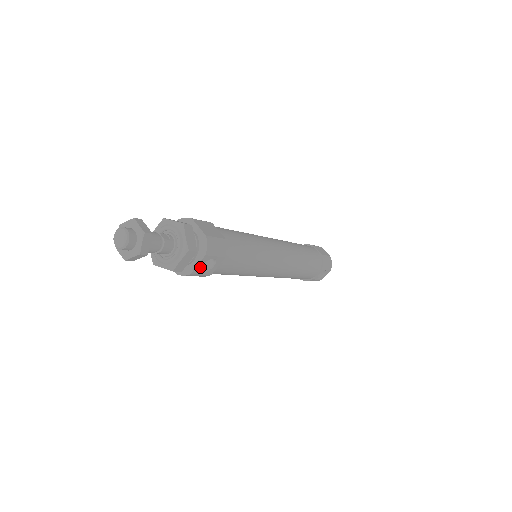
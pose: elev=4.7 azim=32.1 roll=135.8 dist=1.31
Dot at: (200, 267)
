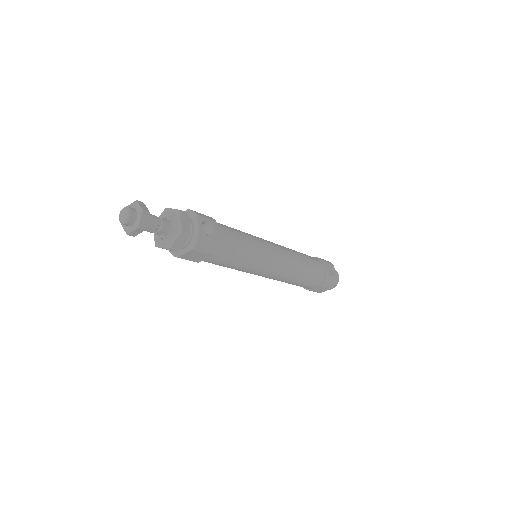
Dot at: (202, 229)
